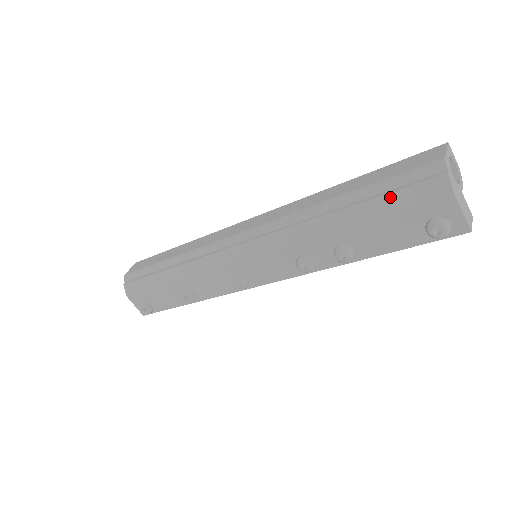
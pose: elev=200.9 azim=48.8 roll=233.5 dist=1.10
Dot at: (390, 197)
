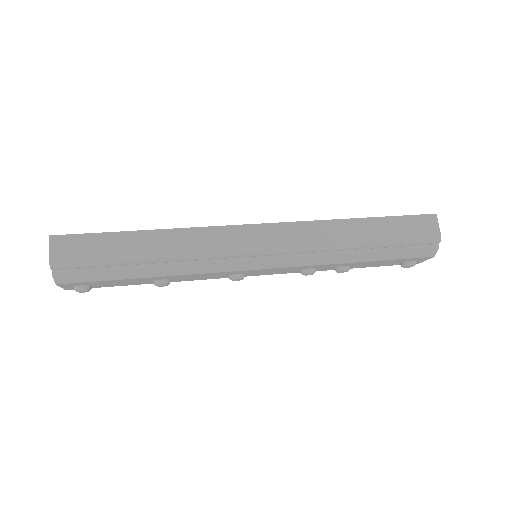
Dot at: (401, 252)
